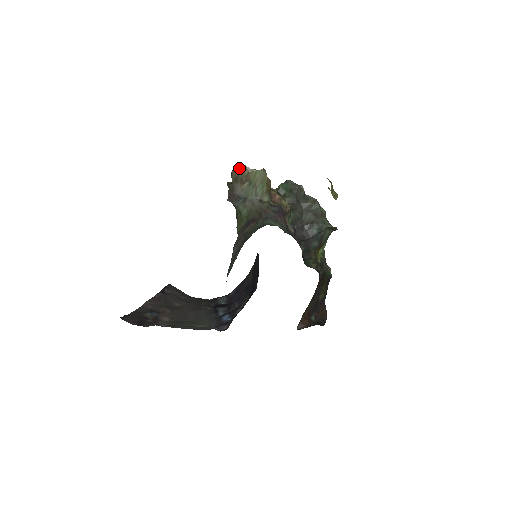
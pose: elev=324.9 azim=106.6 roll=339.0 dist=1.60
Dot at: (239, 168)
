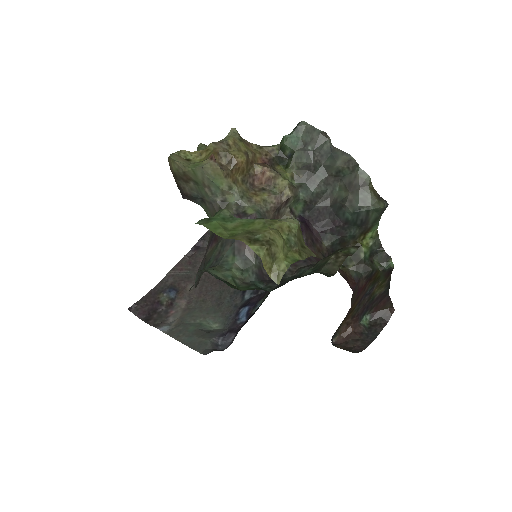
Dot at: (170, 162)
